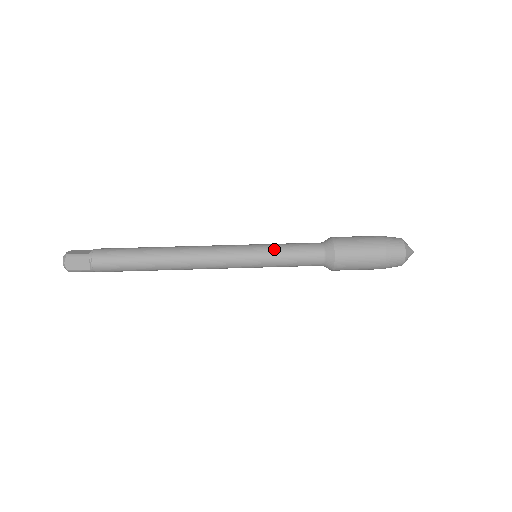
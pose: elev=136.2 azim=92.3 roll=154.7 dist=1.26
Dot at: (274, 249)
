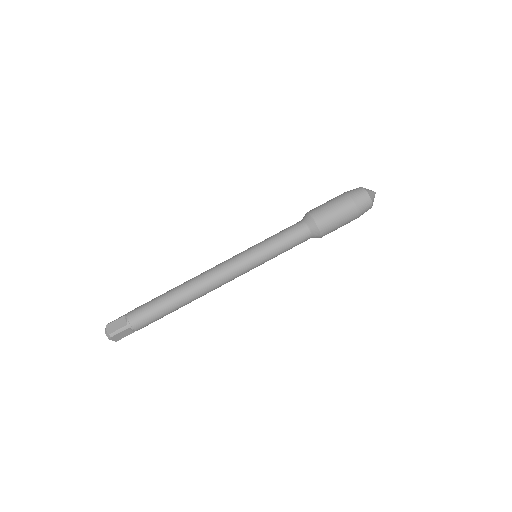
Dot at: (271, 249)
